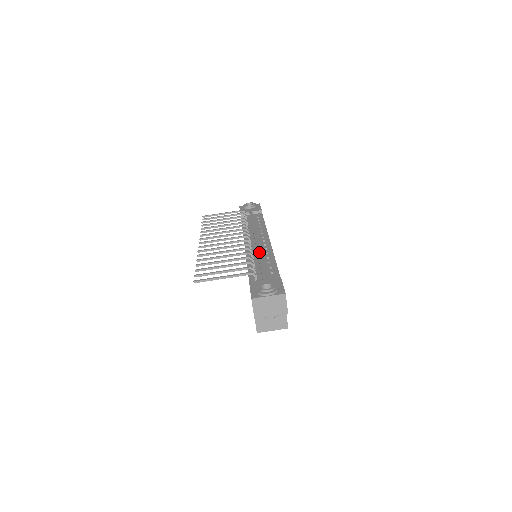
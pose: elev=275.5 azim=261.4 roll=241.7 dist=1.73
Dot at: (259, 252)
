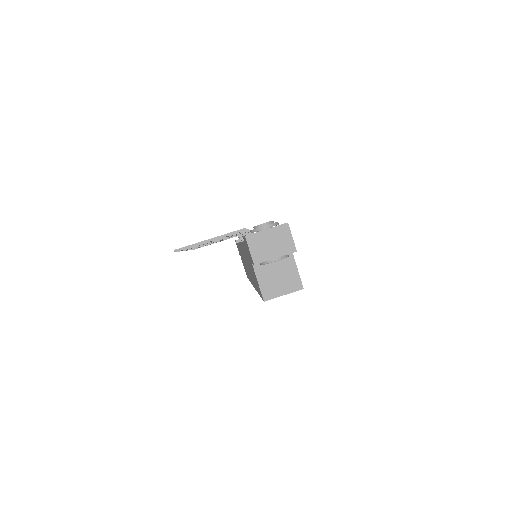
Dot at: occluded
